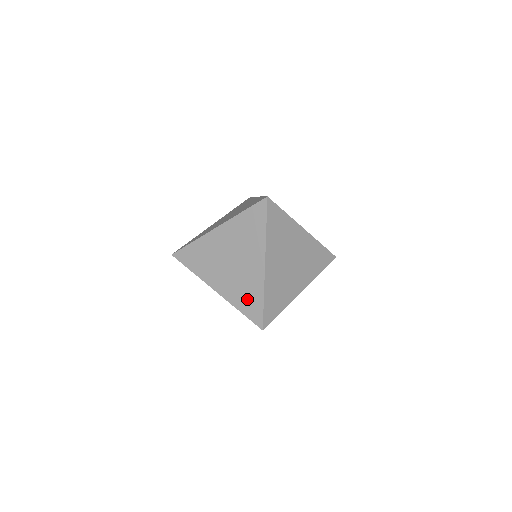
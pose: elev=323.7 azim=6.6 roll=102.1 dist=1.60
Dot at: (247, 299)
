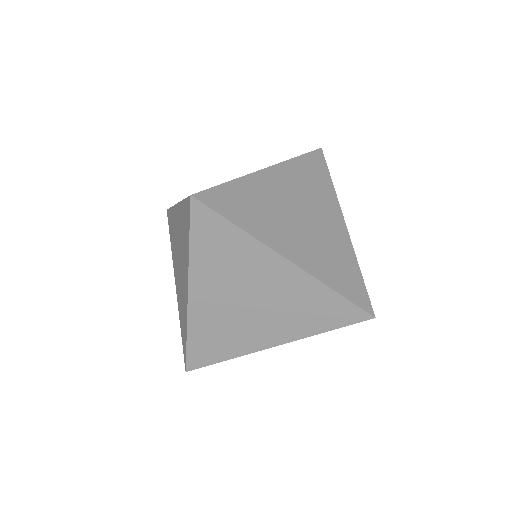
Dot at: (341, 272)
